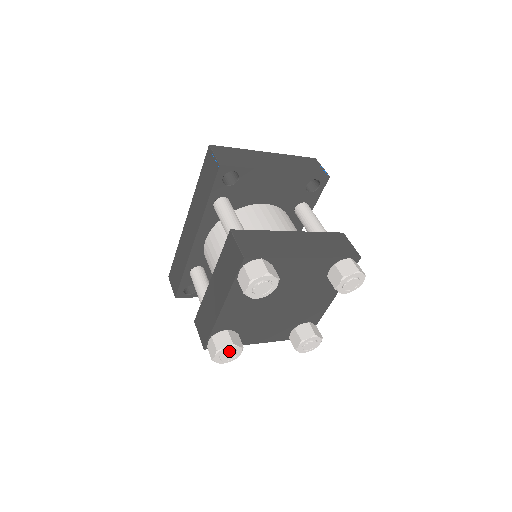
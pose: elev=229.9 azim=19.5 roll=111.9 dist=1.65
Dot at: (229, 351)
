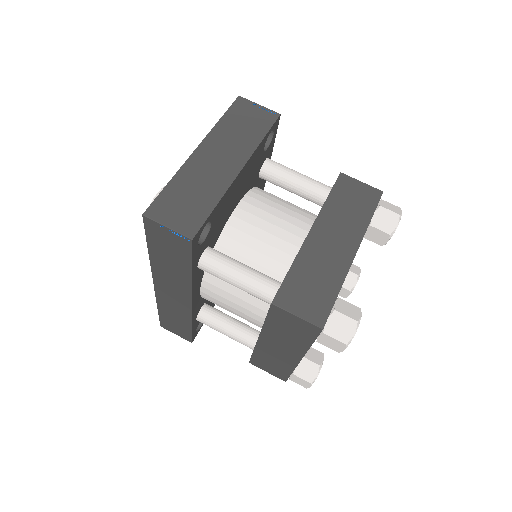
Dot at: (319, 372)
